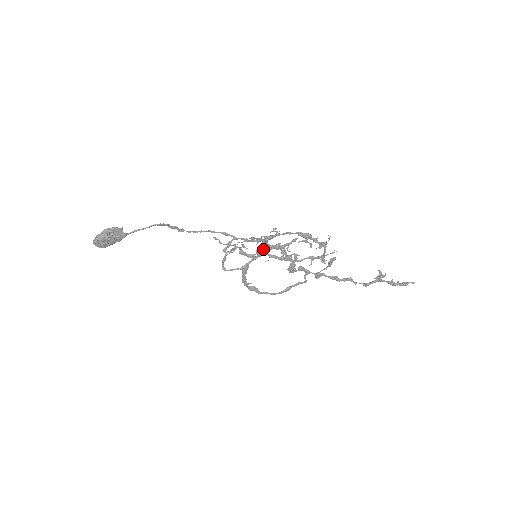
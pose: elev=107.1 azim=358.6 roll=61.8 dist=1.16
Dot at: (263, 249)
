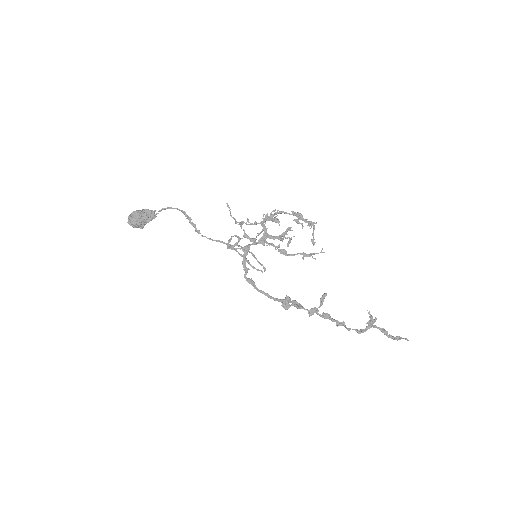
Dot at: (263, 236)
